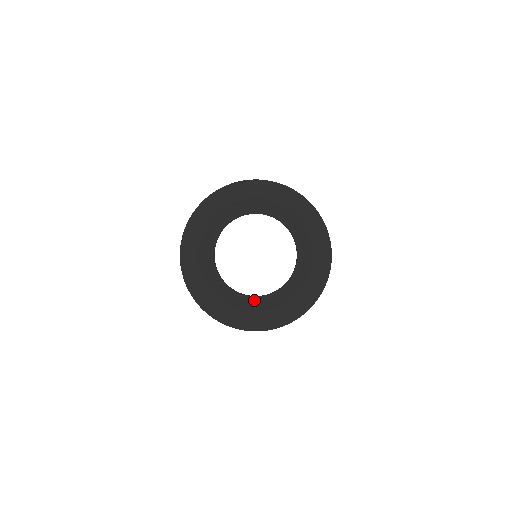
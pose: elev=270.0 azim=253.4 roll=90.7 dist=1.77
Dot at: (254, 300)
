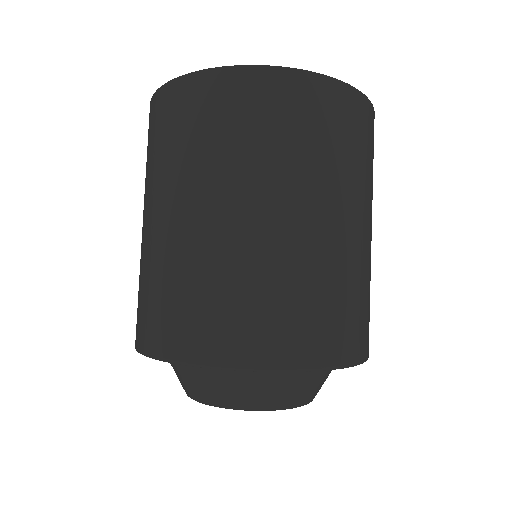
Dot at: occluded
